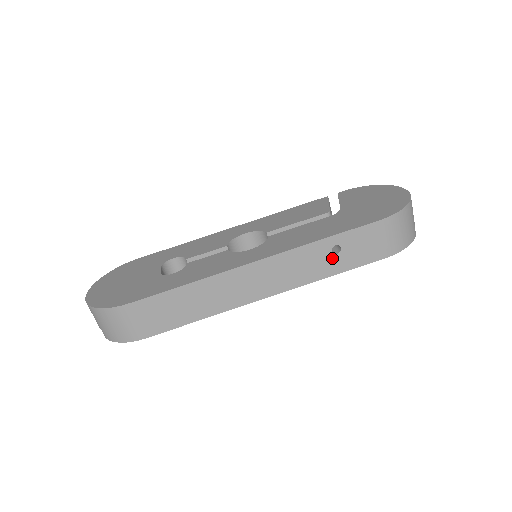
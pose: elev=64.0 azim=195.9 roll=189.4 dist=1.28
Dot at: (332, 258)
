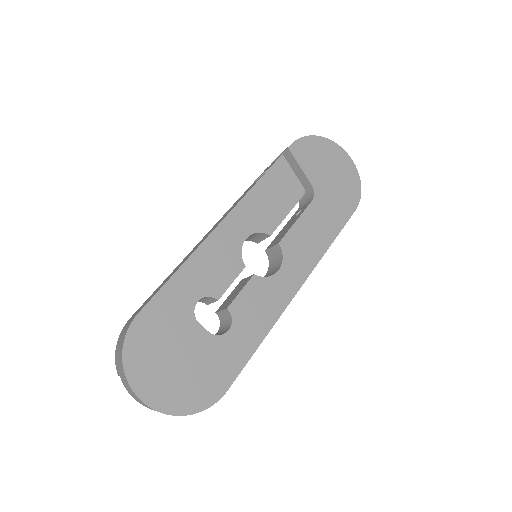
Dot at: occluded
